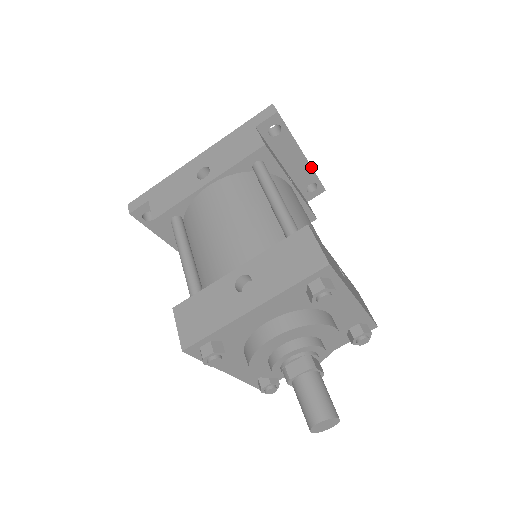
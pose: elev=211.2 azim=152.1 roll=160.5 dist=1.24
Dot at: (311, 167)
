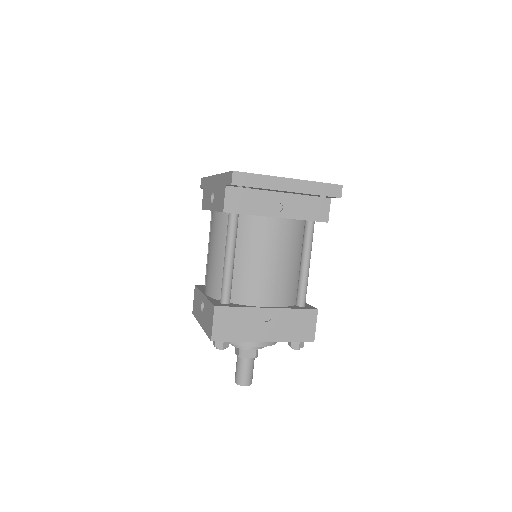
Dot at: (305, 193)
